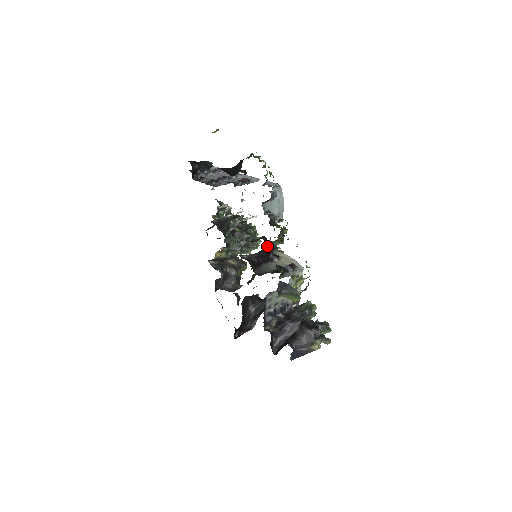
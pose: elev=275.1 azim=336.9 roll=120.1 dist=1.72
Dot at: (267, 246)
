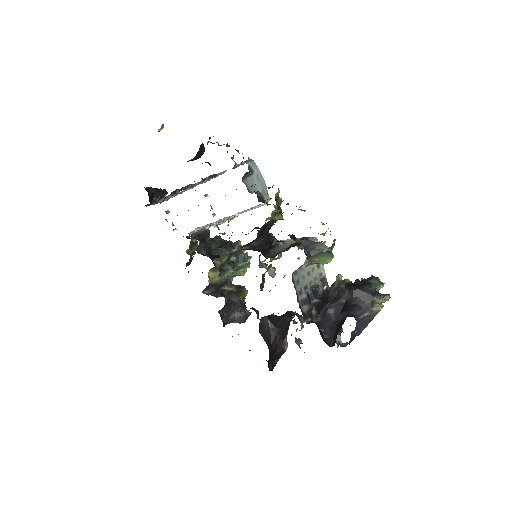
Dot at: occluded
